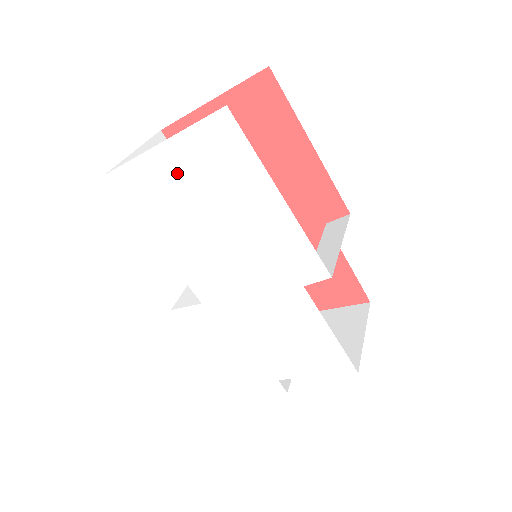
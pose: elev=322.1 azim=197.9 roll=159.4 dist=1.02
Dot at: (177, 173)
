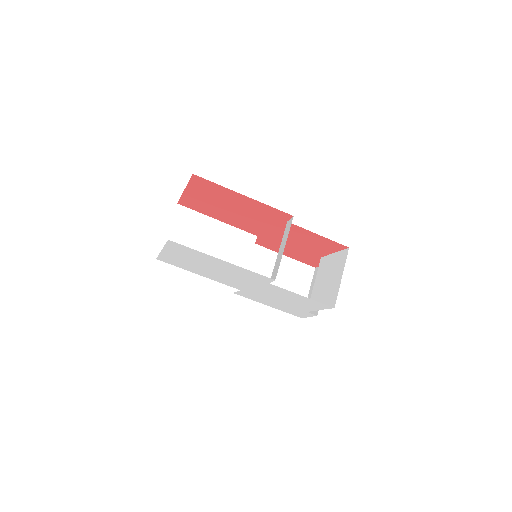
Dot at: (178, 257)
